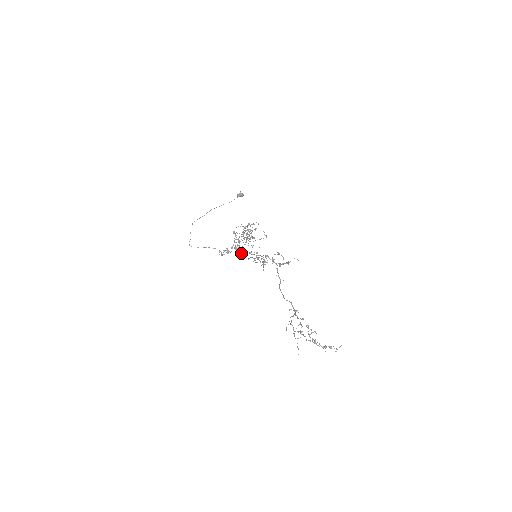
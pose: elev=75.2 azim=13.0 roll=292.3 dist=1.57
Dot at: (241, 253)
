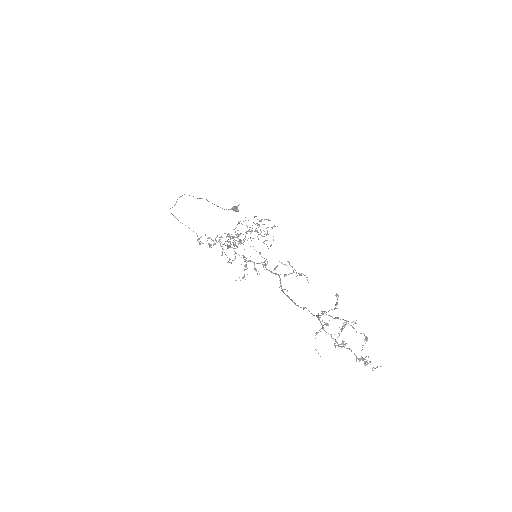
Dot at: (237, 246)
